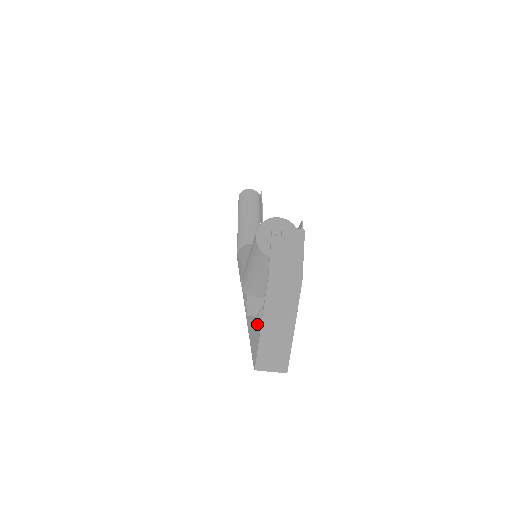
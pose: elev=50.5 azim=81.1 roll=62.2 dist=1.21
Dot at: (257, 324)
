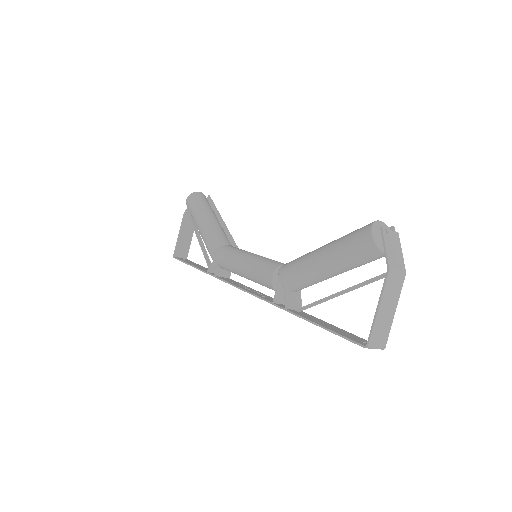
Dot at: (304, 315)
